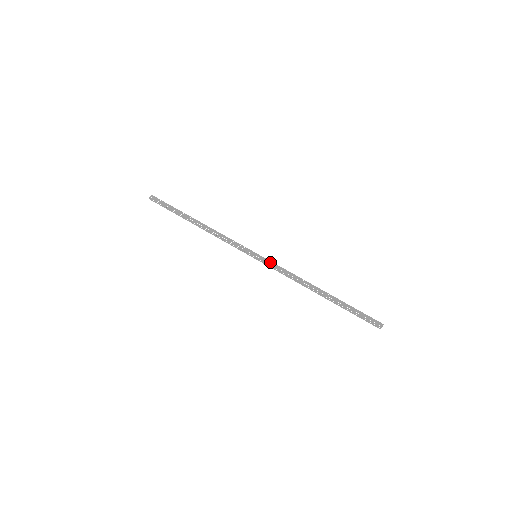
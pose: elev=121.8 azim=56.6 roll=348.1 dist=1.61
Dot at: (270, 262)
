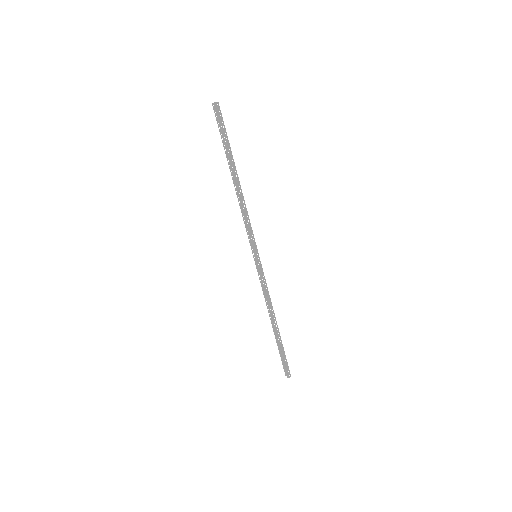
Dot at: (260, 272)
